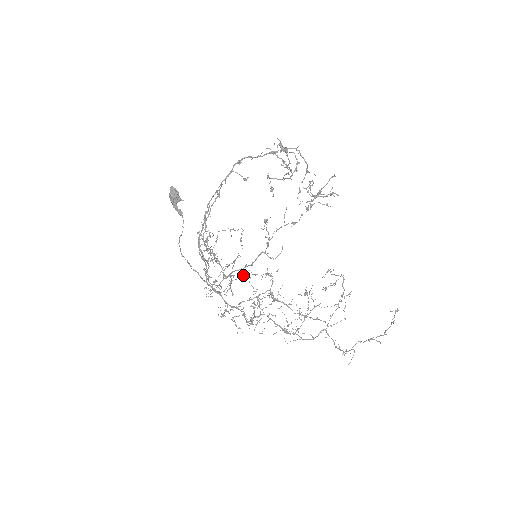
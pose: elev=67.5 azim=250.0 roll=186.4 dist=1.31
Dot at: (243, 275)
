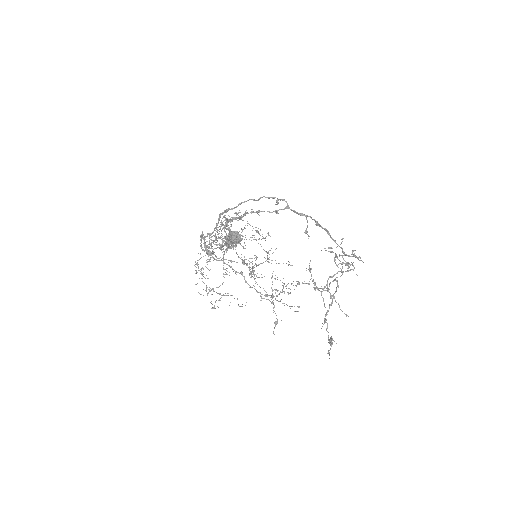
Dot at: occluded
